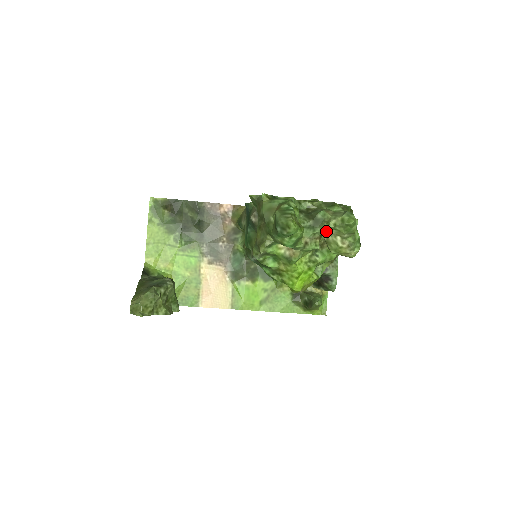
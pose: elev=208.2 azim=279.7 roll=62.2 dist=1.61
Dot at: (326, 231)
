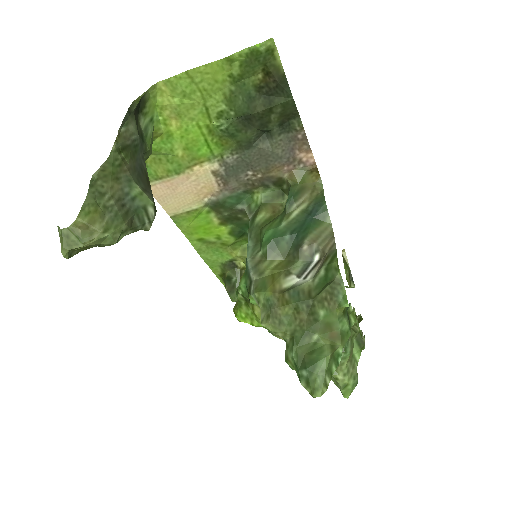
Dot at: occluded
